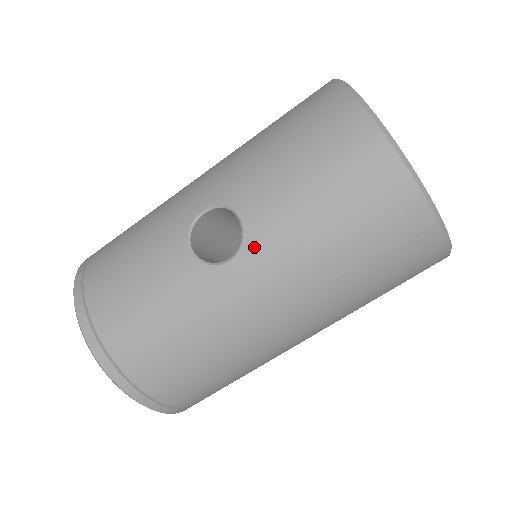
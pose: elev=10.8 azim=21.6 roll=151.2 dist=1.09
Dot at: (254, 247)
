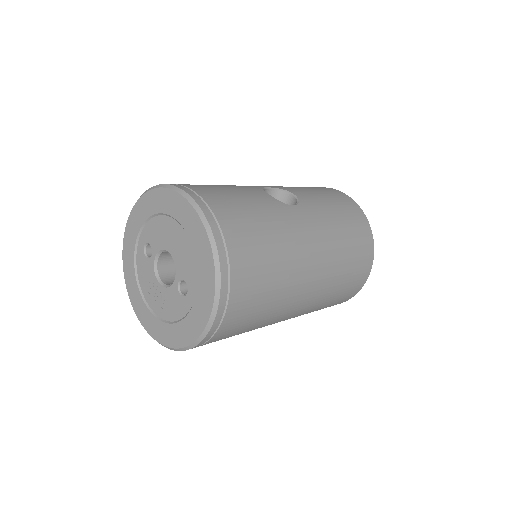
Dot at: (306, 206)
